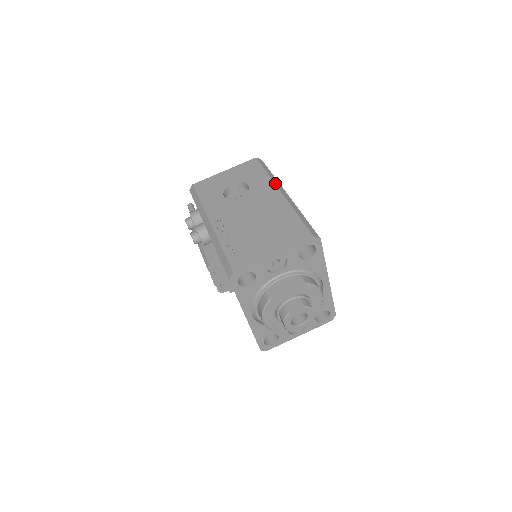
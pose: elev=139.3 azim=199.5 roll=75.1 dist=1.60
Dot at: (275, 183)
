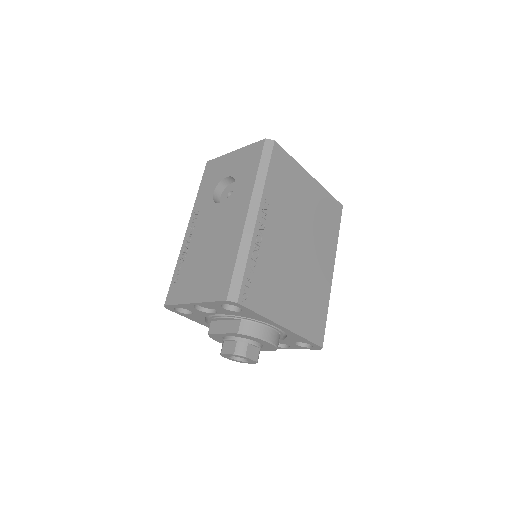
Dot at: (253, 194)
